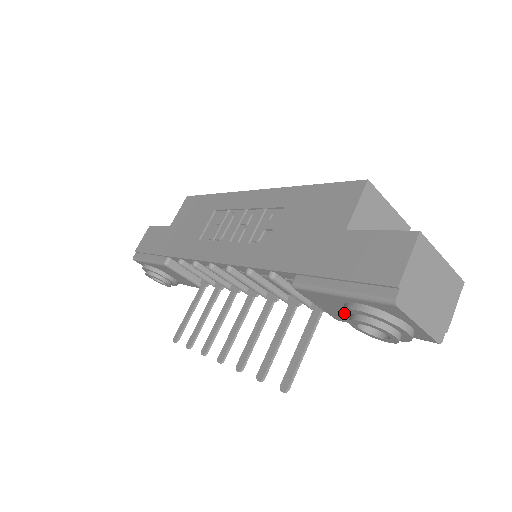
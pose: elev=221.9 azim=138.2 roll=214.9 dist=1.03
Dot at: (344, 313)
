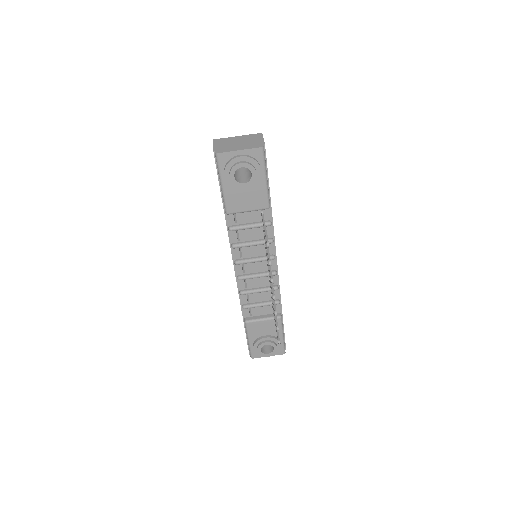
Dot at: (235, 188)
